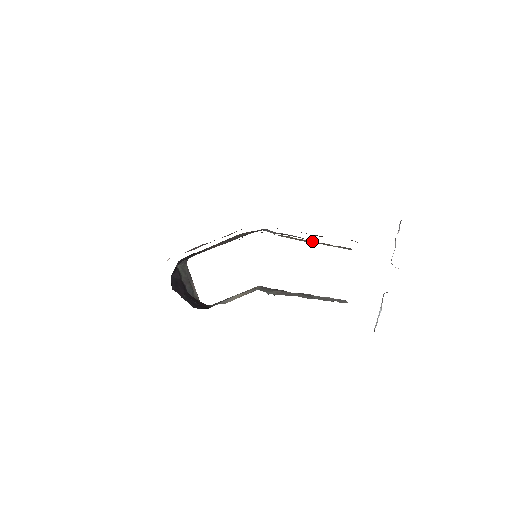
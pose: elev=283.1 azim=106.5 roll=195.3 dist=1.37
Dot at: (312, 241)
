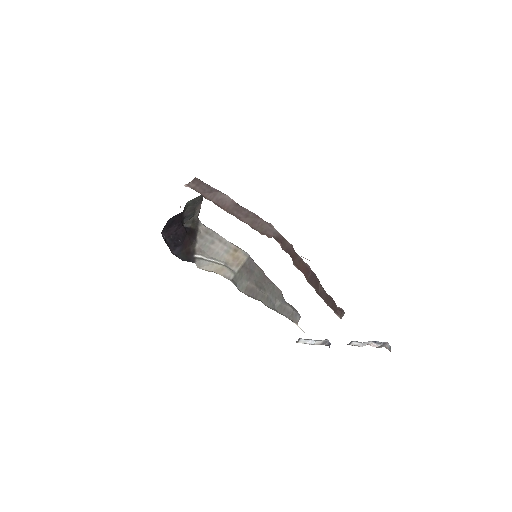
Dot at: occluded
